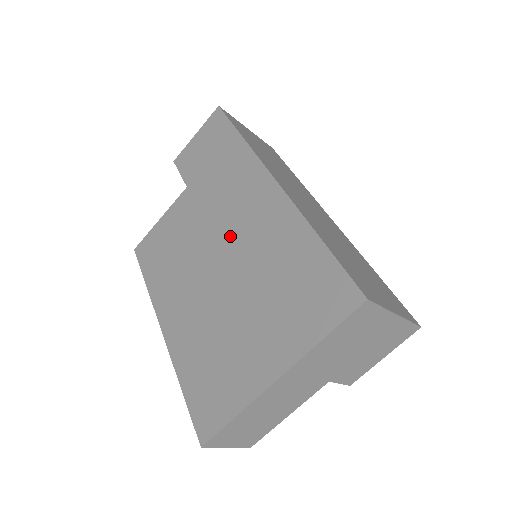
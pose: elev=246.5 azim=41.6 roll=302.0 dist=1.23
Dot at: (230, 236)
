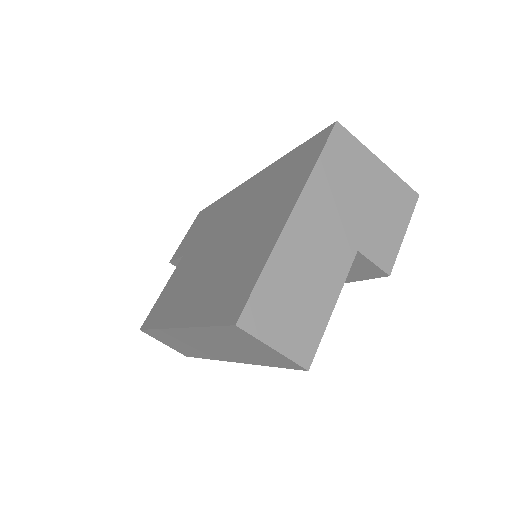
Dot at: (224, 227)
